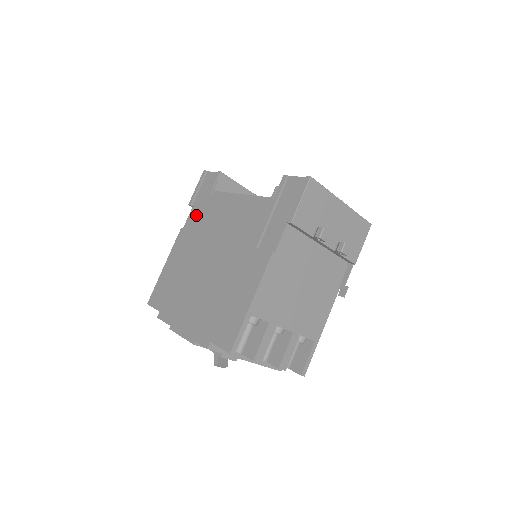
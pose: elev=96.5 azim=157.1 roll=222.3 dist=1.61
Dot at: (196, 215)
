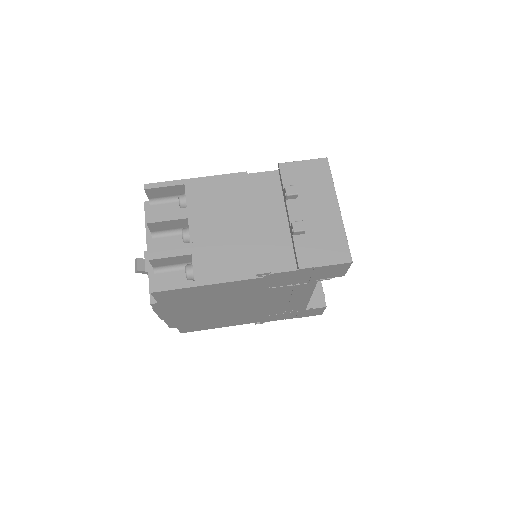
Dot at: occluded
